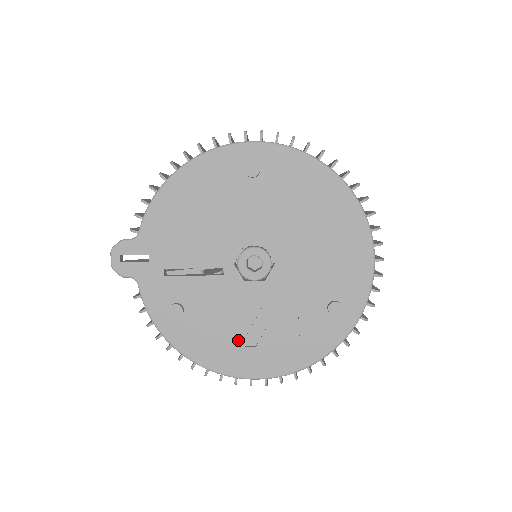
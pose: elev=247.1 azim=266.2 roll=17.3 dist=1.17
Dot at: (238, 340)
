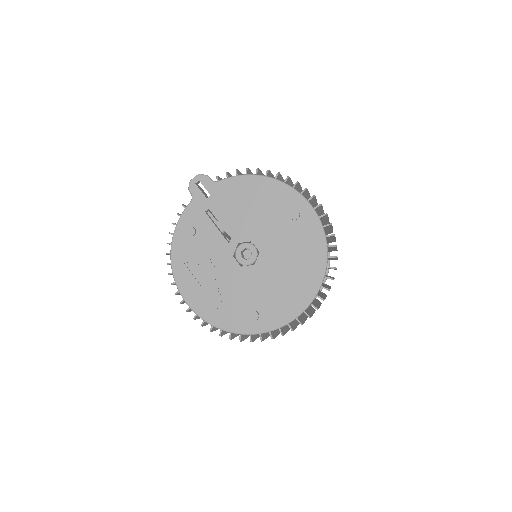
Dot at: (199, 276)
